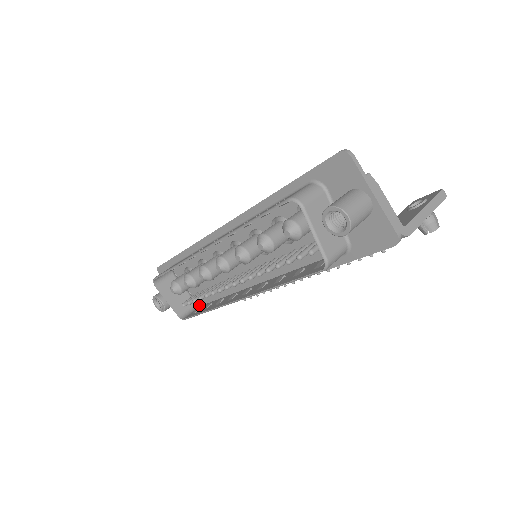
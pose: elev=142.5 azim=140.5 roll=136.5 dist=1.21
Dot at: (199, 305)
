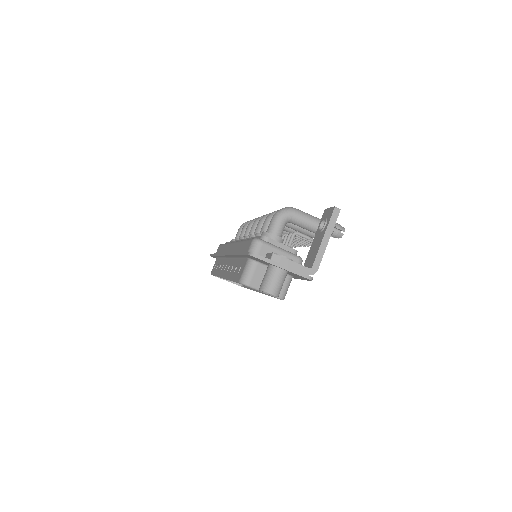
Dot at: occluded
